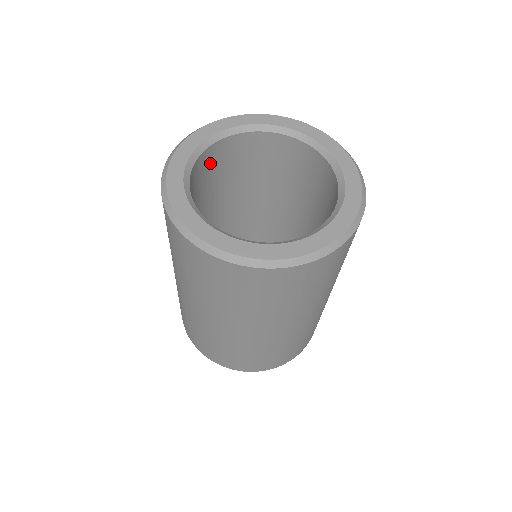
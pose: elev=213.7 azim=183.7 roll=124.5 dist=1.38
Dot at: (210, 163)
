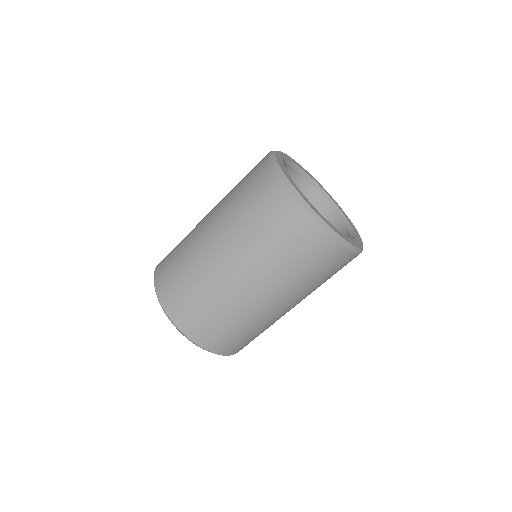
Dot at: occluded
